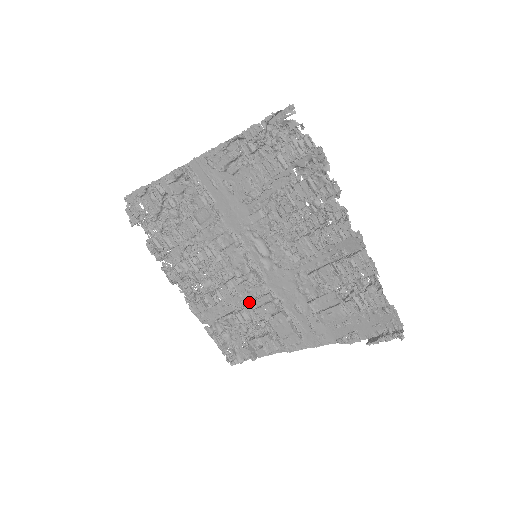
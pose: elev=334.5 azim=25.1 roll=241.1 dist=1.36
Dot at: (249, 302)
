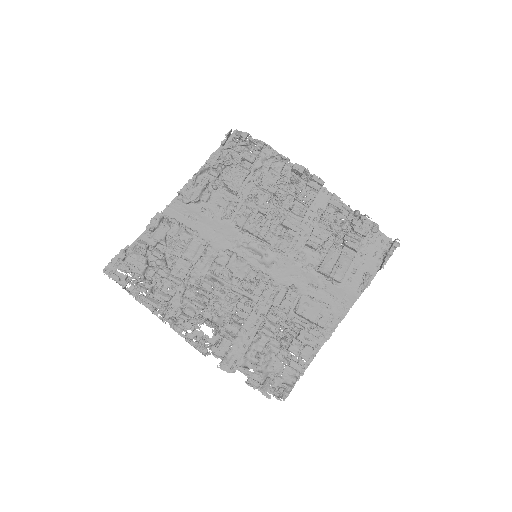
Dot at: (268, 311)
